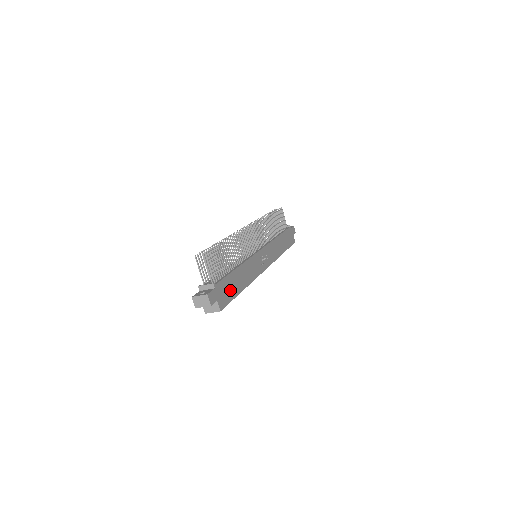
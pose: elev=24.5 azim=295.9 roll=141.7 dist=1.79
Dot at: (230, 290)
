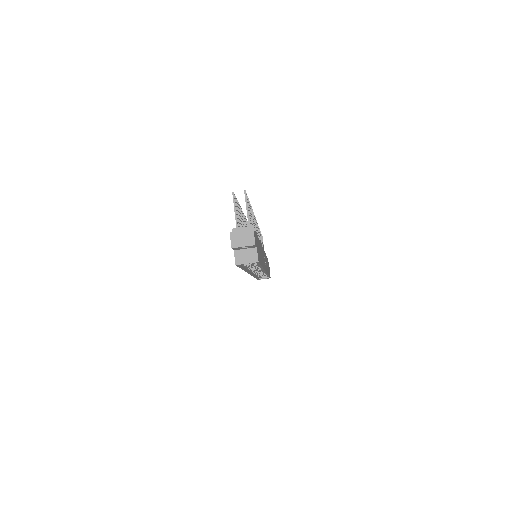
Dot at: (259, 252)
